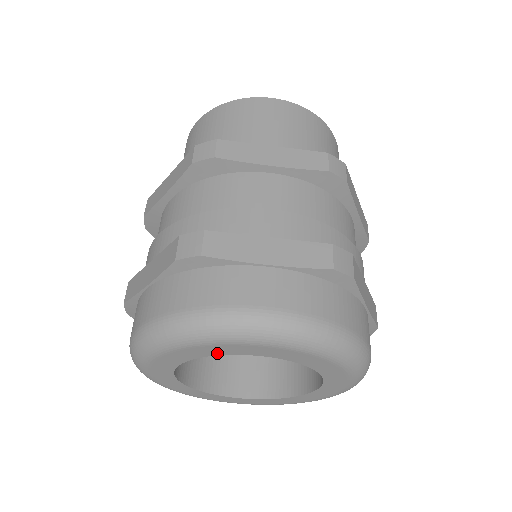
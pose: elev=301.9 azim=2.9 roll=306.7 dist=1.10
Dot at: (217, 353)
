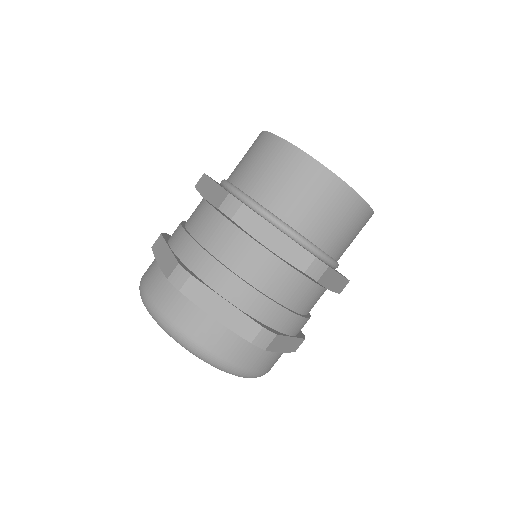
Dot at: occluded
